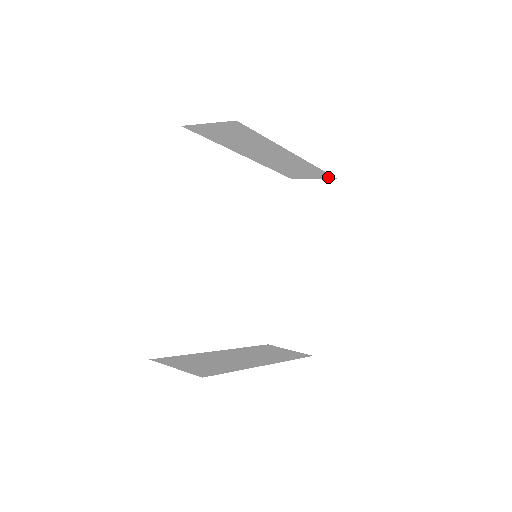
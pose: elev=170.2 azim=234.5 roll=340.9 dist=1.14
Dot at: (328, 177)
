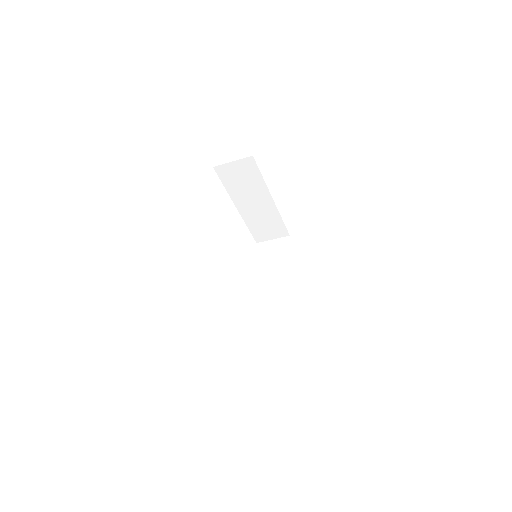
Dot at: (284, 235)
